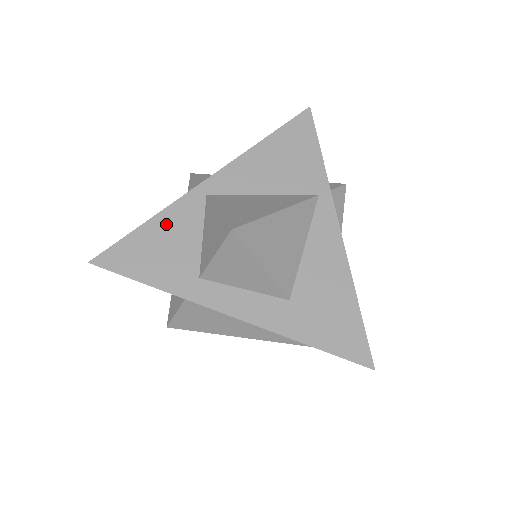
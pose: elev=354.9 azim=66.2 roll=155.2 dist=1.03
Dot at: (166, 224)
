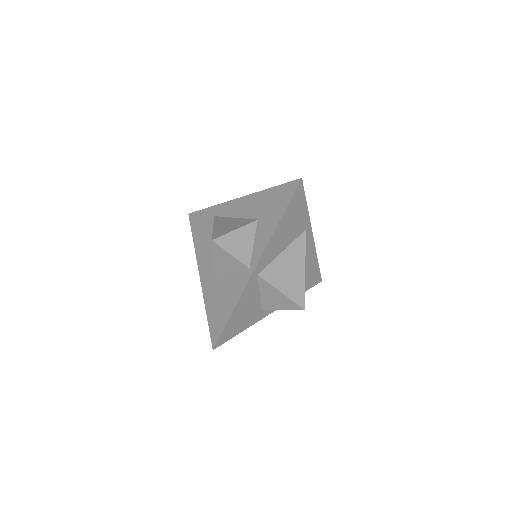
Dot at: (242, 304)
